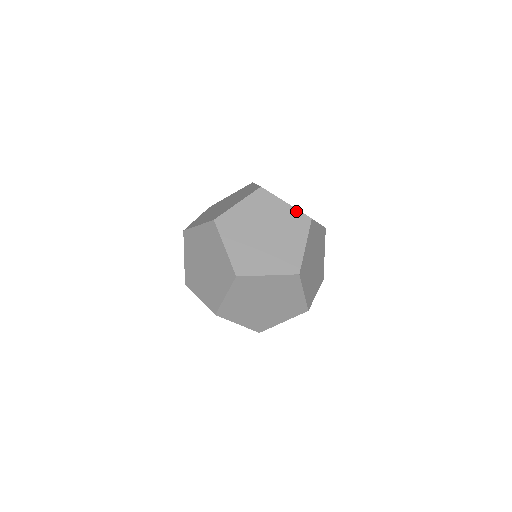
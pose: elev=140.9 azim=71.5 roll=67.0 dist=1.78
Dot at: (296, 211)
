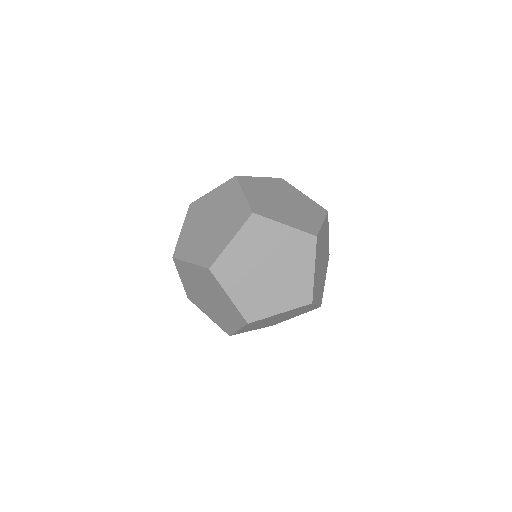
Dot at: (298, 232)
